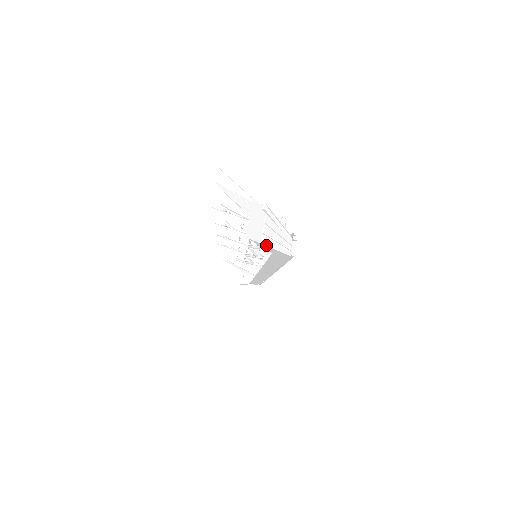
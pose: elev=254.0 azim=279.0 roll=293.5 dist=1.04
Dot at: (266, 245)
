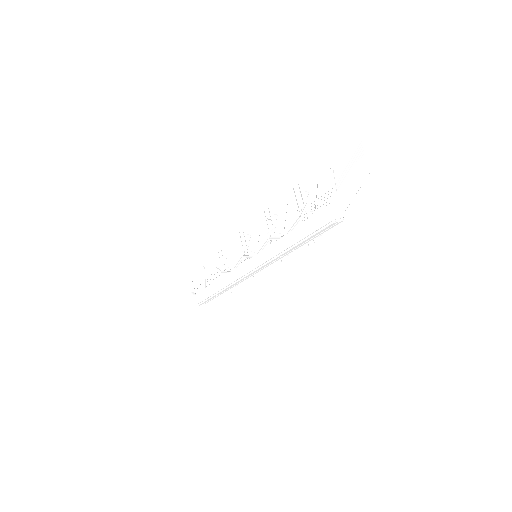
Dot at: (348, 184)
